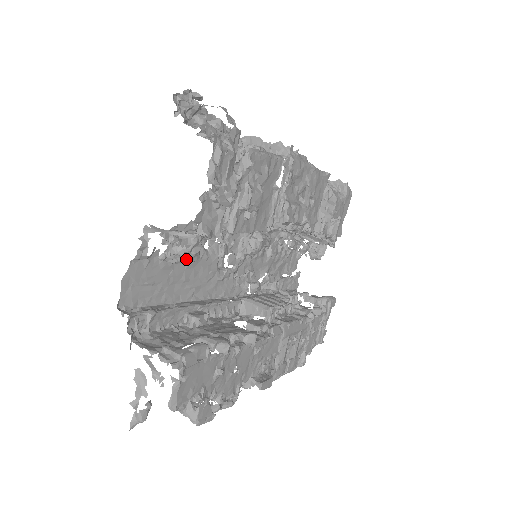
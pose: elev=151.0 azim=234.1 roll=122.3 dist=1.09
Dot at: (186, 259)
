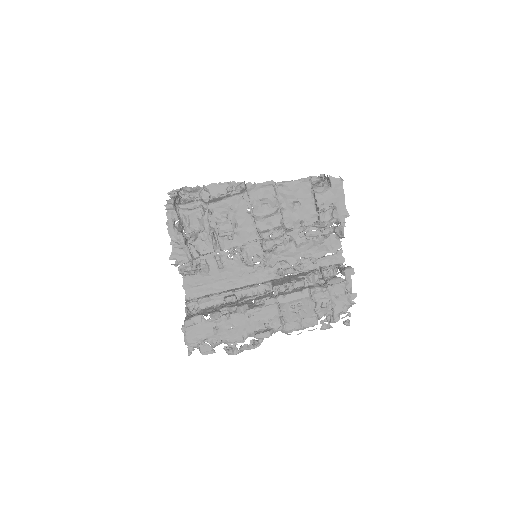
Dot at: (189, 274)
